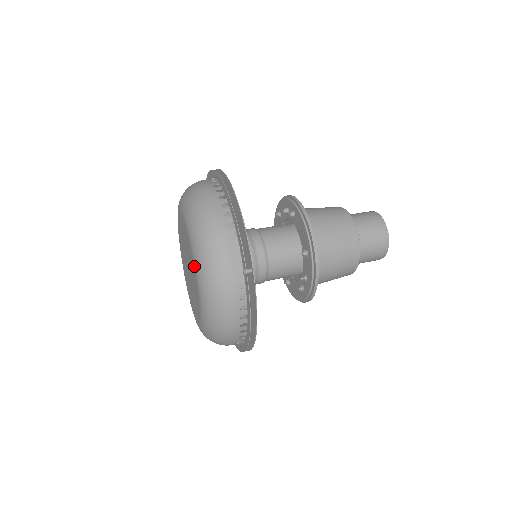
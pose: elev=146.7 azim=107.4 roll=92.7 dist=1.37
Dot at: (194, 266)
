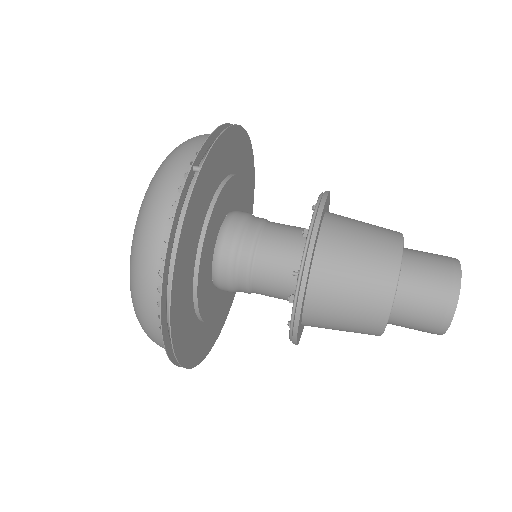
Dot at: occluded
